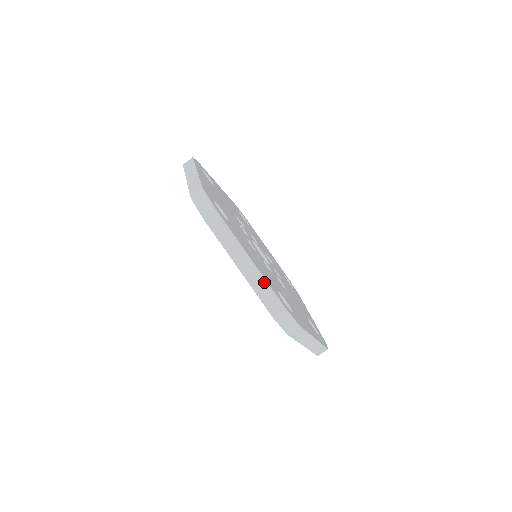
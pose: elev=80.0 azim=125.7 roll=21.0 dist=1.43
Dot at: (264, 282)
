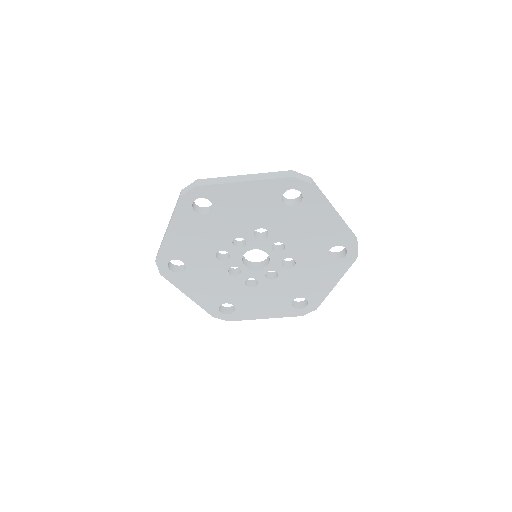
Dot at: occluded
